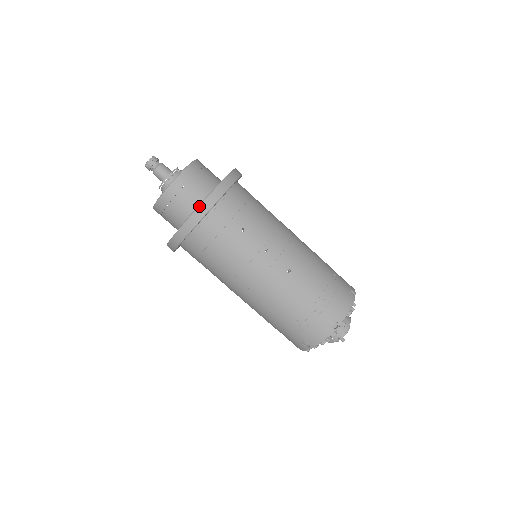
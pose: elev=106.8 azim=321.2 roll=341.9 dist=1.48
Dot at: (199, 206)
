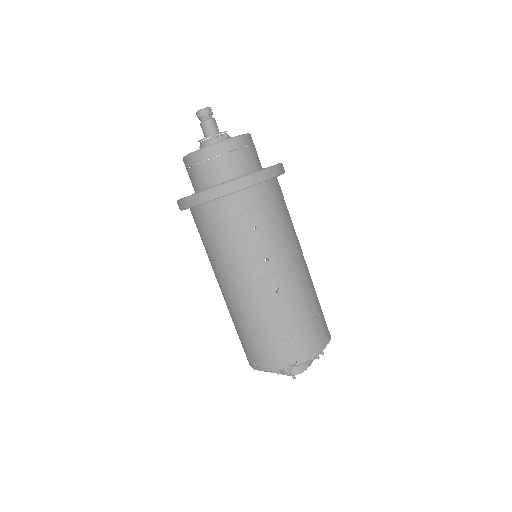
Dot at: (225, 183)
